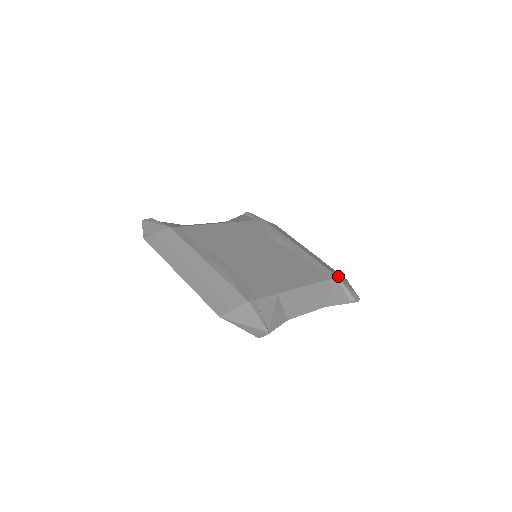
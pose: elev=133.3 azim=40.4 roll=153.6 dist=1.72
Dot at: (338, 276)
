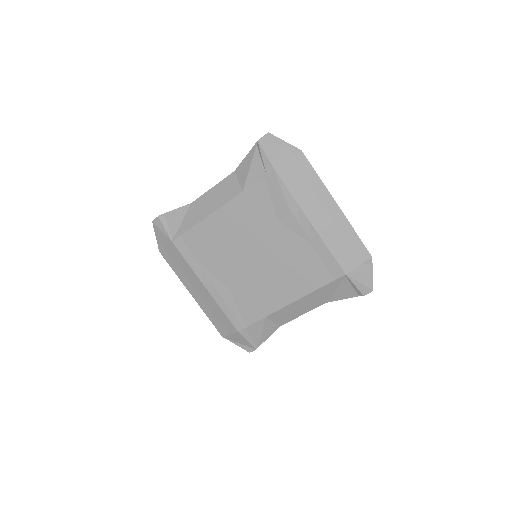
Dot at: (350, 269)
